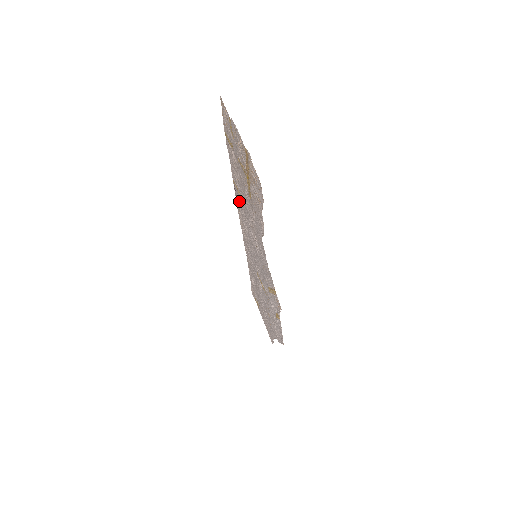
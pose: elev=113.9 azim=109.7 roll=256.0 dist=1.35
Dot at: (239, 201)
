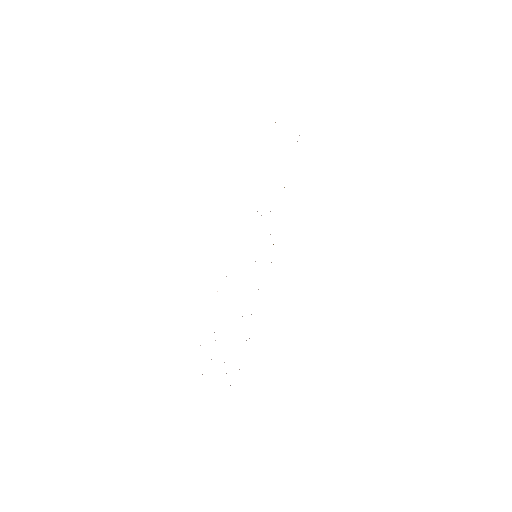
Dot at: occluded
